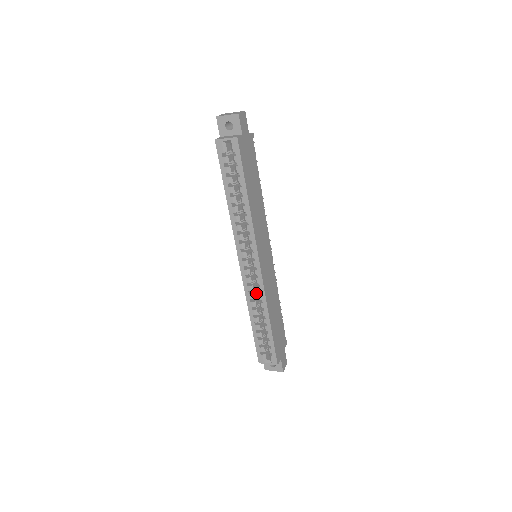
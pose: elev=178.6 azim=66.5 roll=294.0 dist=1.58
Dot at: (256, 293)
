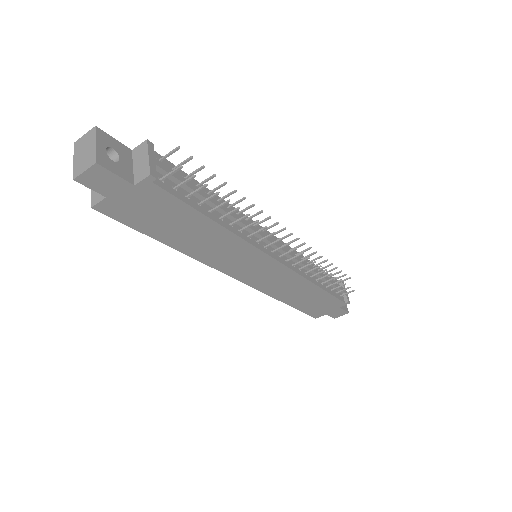
Dot at: occluded
